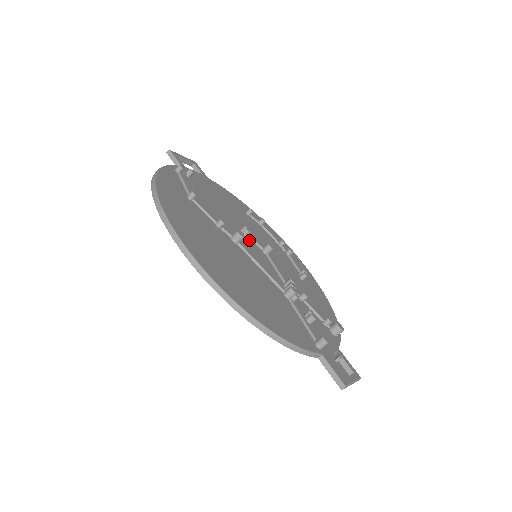
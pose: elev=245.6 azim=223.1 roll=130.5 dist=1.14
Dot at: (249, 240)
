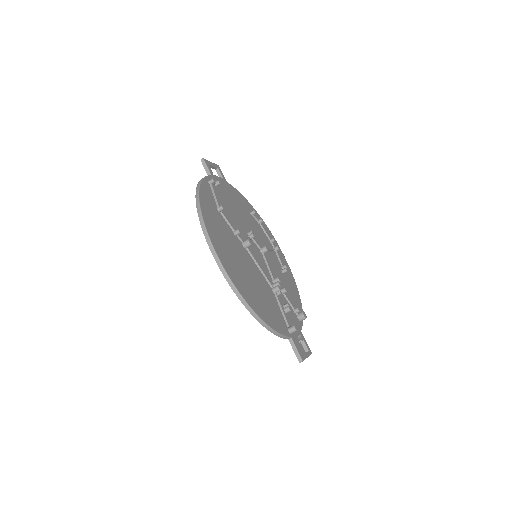
Dot at: (252, 242)
